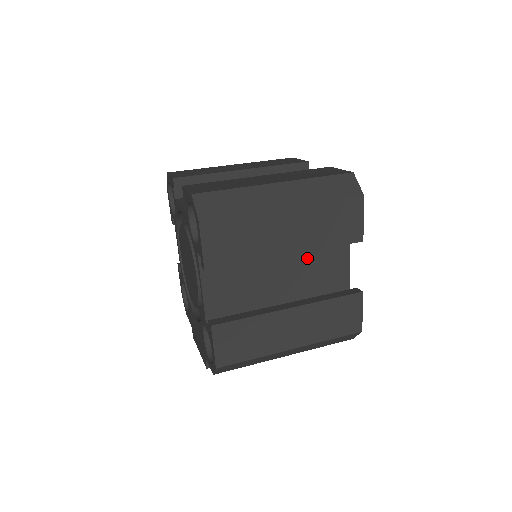
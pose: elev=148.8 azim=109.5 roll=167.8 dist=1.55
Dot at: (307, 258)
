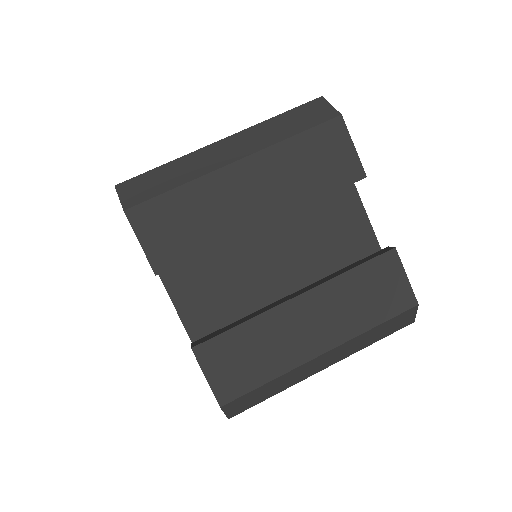
Dot at: (304, 228)
